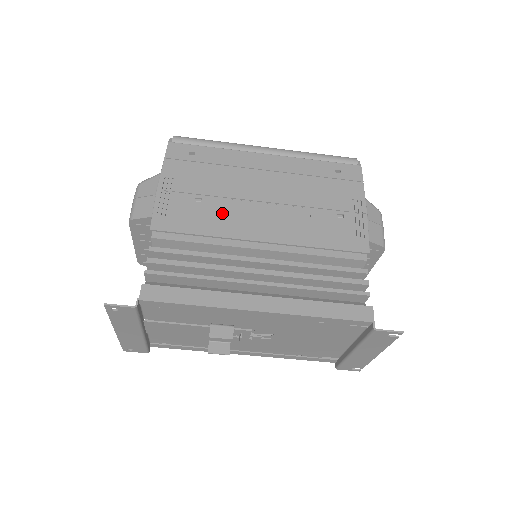
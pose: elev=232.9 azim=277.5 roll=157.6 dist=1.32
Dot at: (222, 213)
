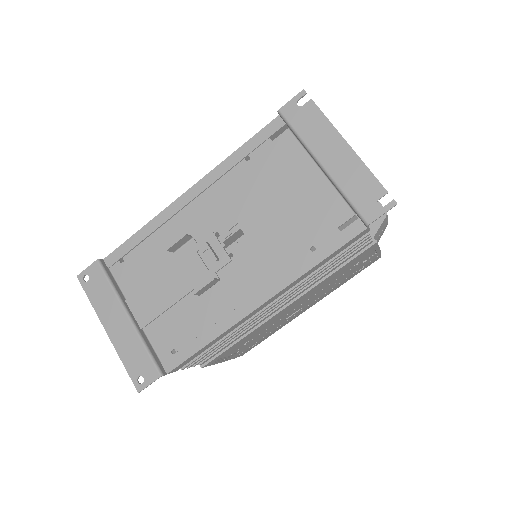
Dot at: occluded
